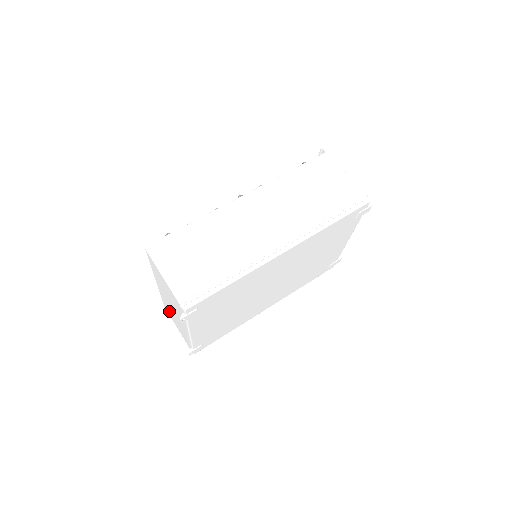
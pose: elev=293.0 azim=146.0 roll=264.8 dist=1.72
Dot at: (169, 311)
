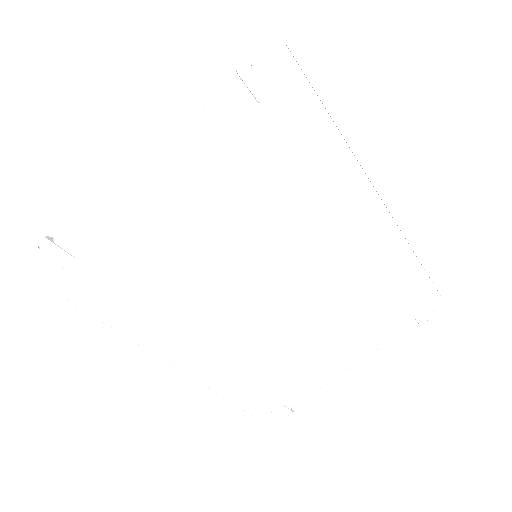
Dot at: (72, 185)
